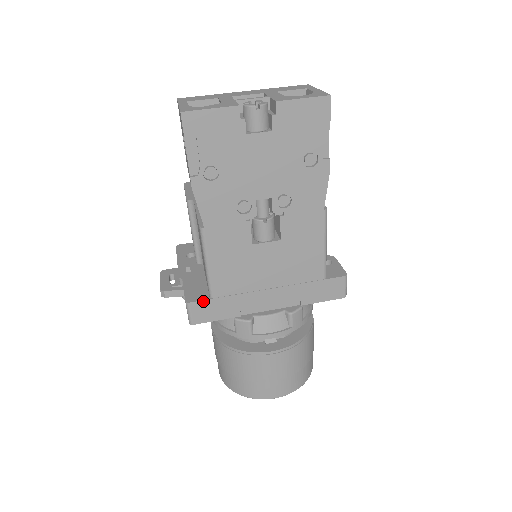
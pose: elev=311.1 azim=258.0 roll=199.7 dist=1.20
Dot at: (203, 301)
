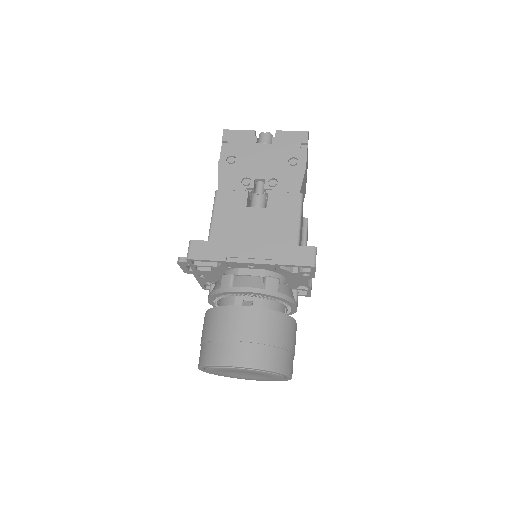
Dot at: (202, 241)
